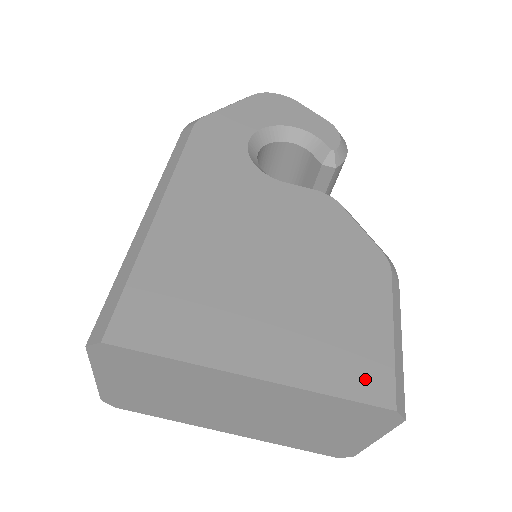
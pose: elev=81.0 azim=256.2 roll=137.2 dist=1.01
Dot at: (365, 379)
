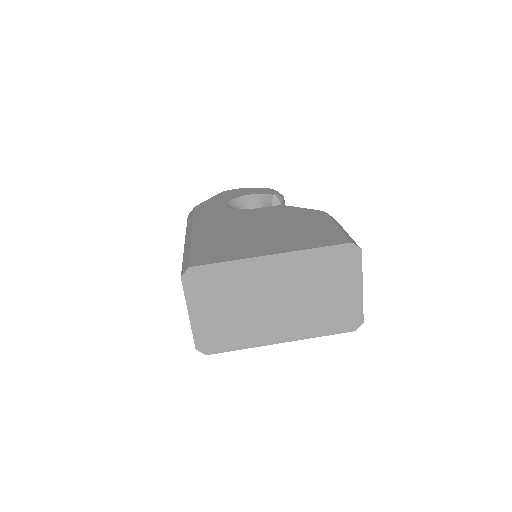
Dot at: (331, 240)
